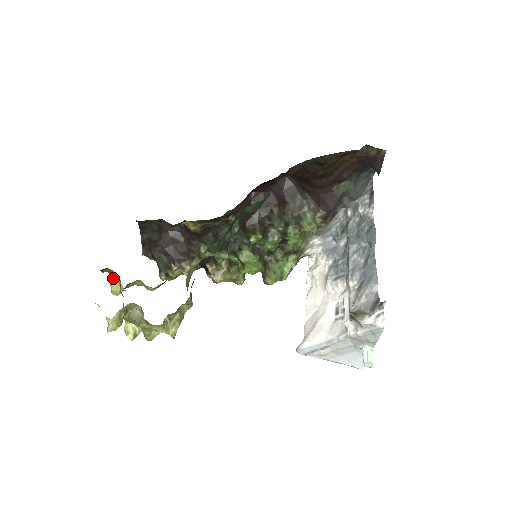
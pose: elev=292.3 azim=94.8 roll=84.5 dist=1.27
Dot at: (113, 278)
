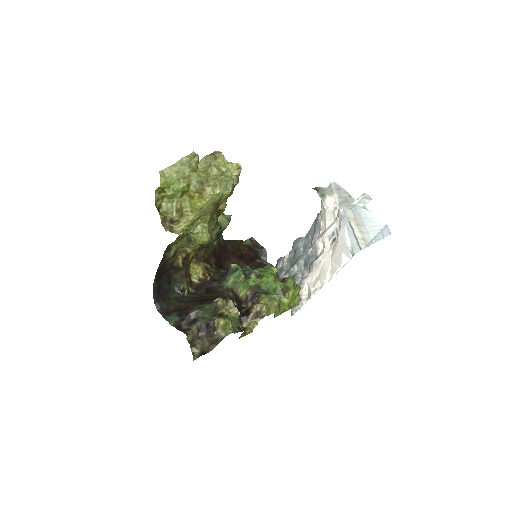
Dot at: (171, 230)
